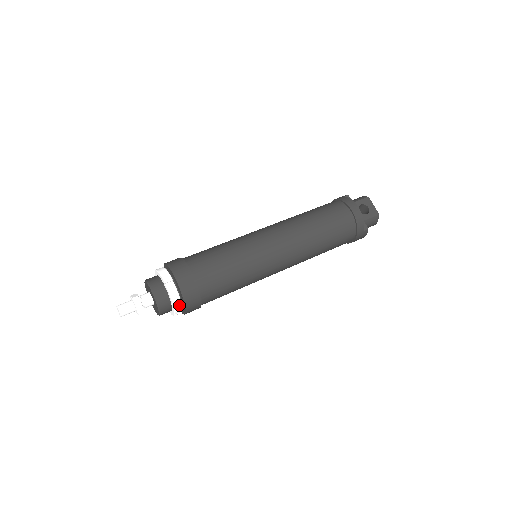
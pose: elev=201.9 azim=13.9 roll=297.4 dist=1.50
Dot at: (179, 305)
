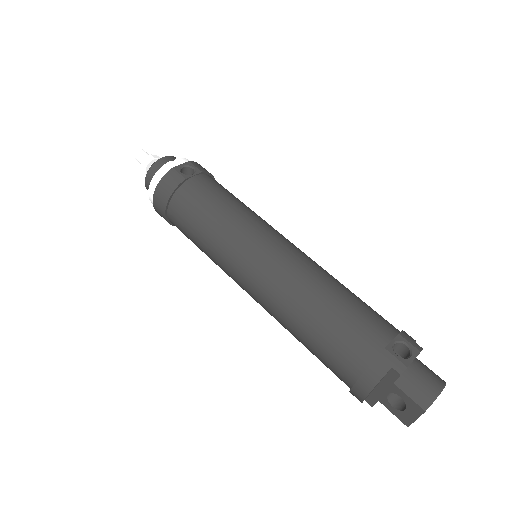
Dot at: occluded
